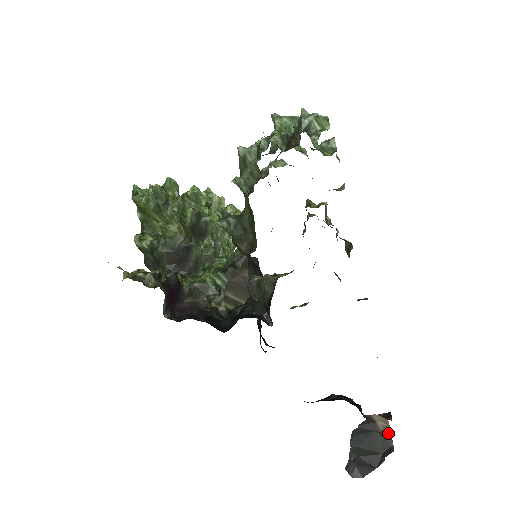
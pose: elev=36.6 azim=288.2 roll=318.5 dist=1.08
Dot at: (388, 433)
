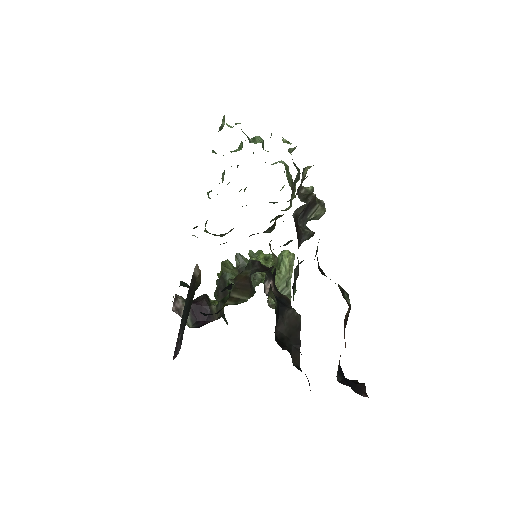
Dot at: (198, 280)
